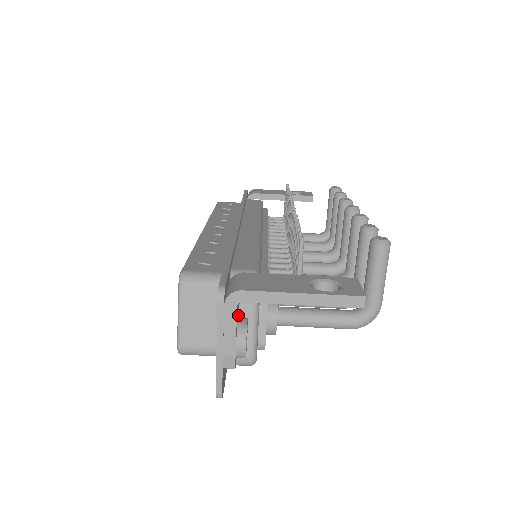
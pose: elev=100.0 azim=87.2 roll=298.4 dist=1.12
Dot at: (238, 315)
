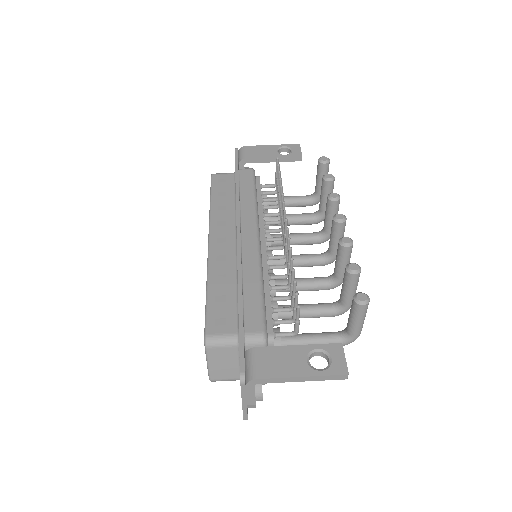
Dot at: occluded
